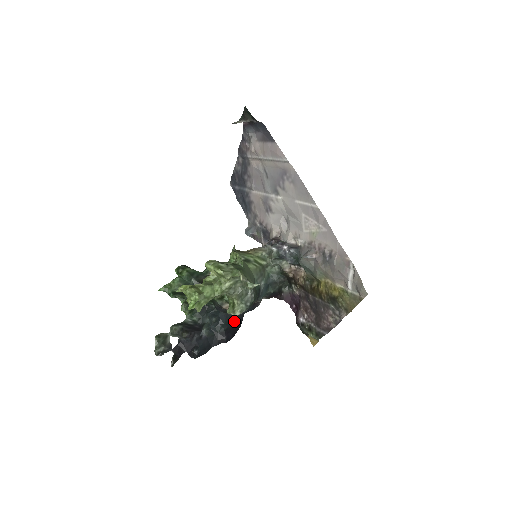
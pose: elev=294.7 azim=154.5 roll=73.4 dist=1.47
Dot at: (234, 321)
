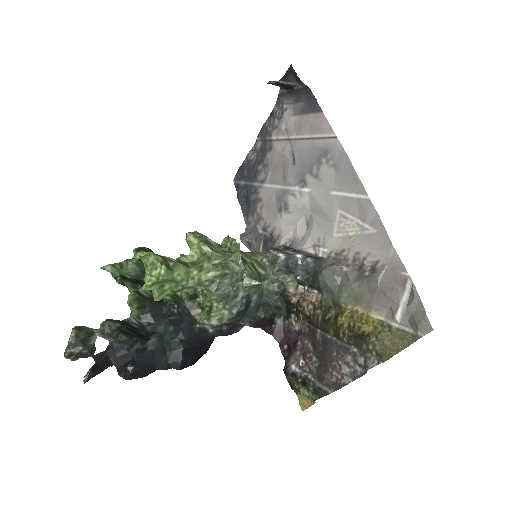
Dot at: (199, 341)
